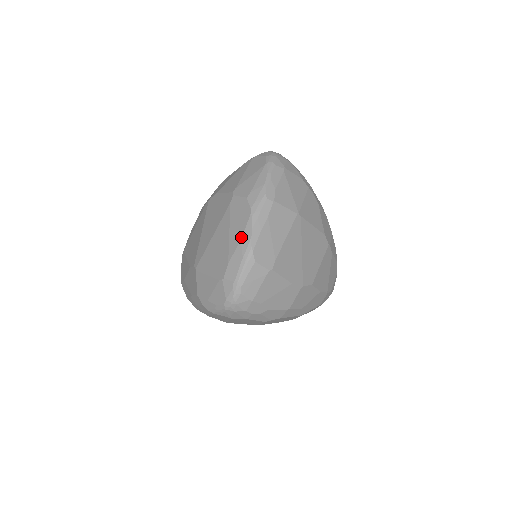
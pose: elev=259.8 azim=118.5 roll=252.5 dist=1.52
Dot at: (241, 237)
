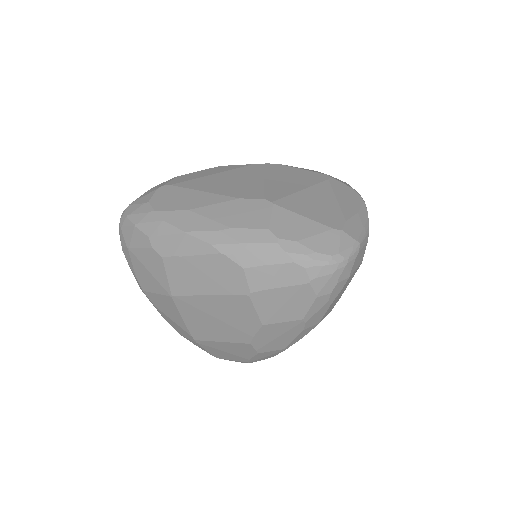
Dot at: (358, 210)
